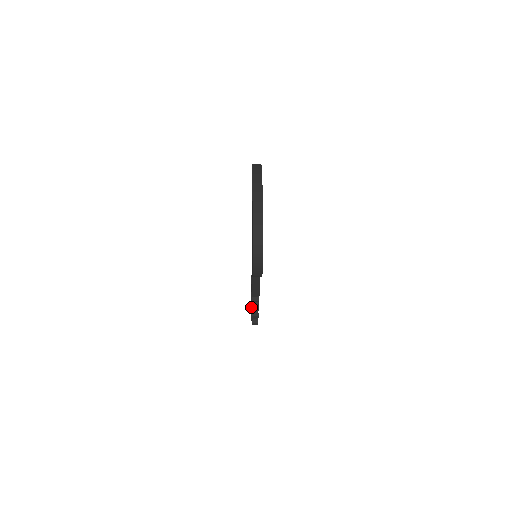
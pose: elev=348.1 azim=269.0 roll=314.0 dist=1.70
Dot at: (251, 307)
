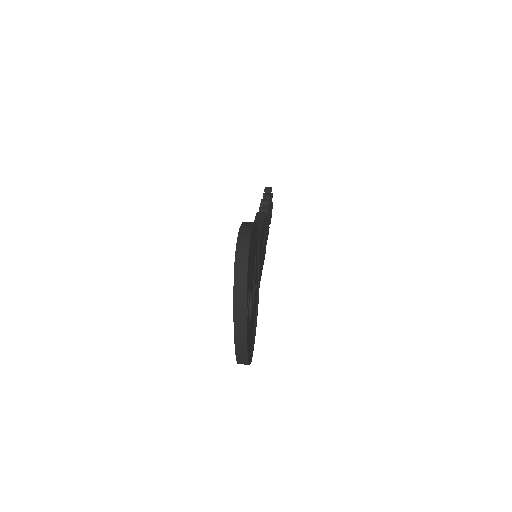
Dot at: occluded
